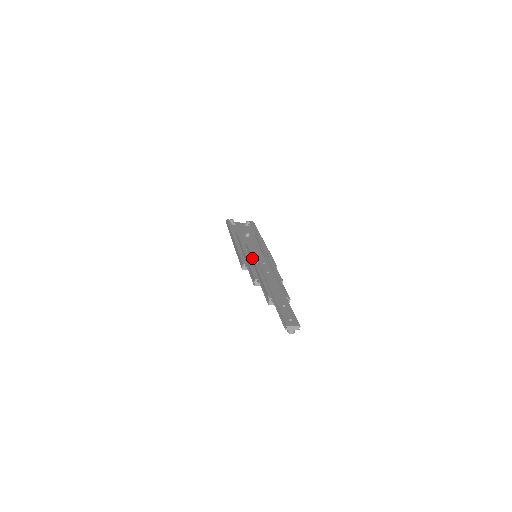
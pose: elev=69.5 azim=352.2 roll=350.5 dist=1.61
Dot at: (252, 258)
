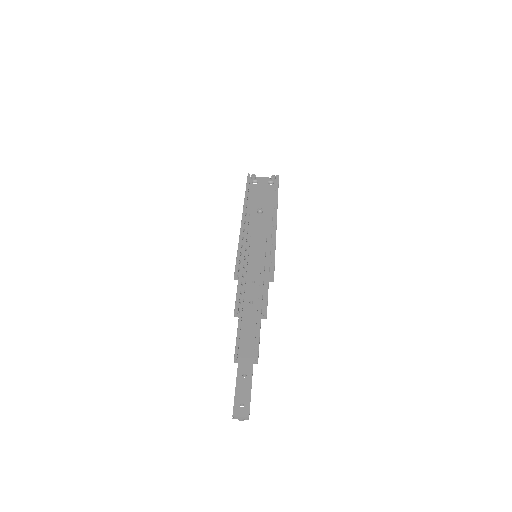
Dot at: (244, 270)
